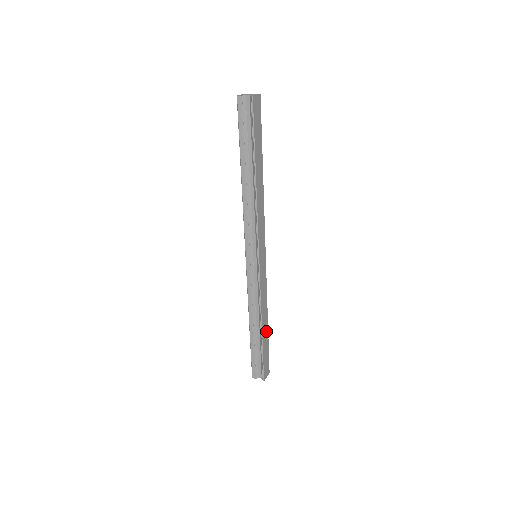
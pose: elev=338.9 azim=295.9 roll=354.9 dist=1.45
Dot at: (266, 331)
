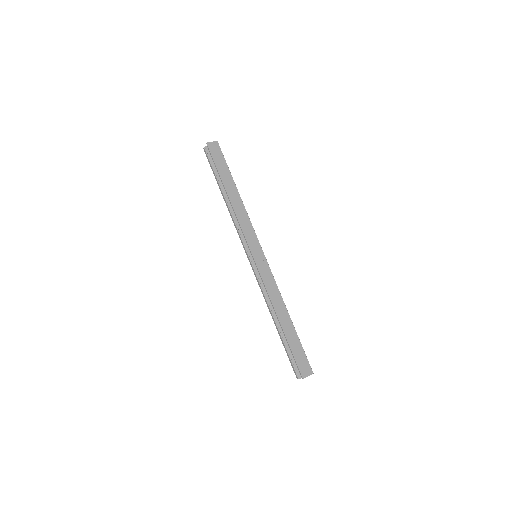
Dot at: (290, 325)
